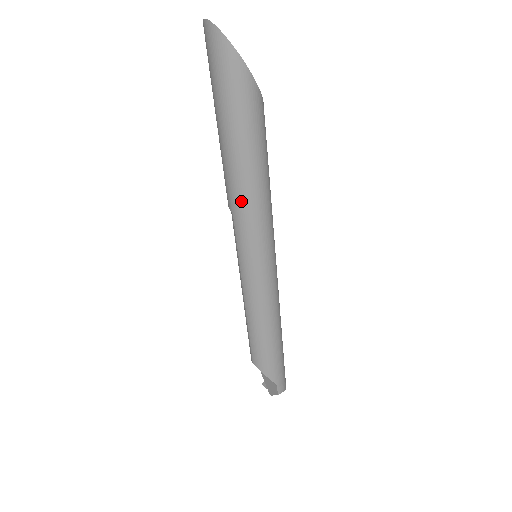
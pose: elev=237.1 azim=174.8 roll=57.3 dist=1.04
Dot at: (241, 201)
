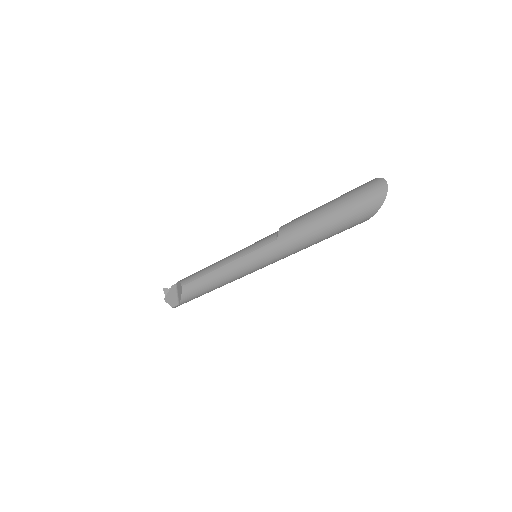
Dot at: (290, 243)
